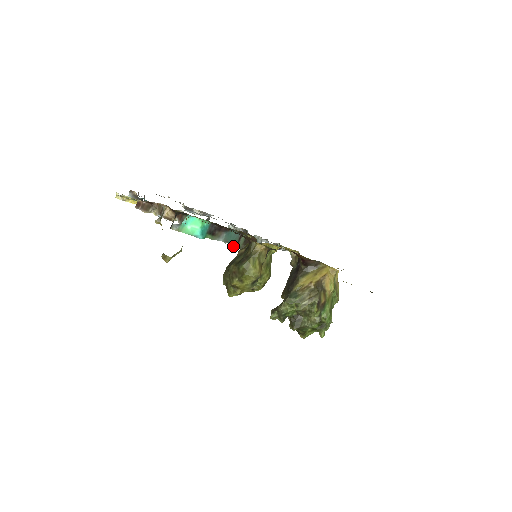
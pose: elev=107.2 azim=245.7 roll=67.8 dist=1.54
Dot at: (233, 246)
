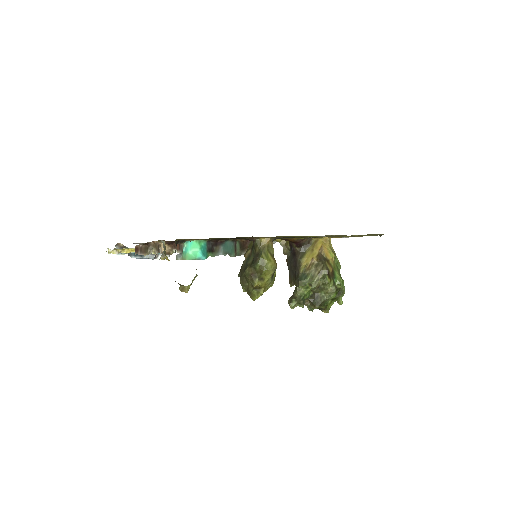
Dot at: (233, 255)
